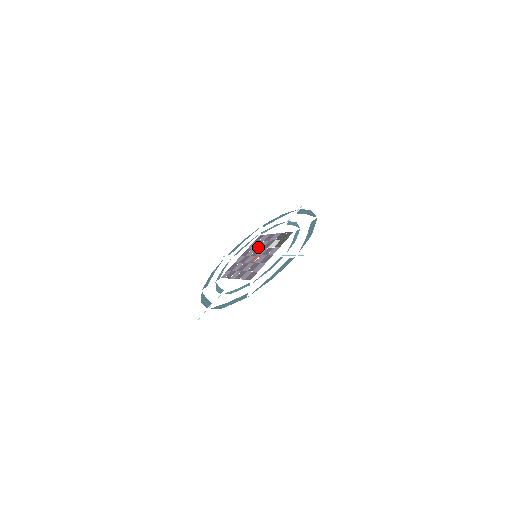
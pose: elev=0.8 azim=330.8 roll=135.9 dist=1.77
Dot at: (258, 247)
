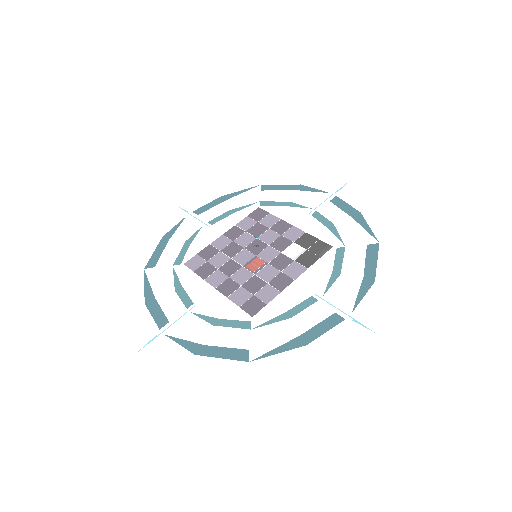
Dot at: (259, 237)
